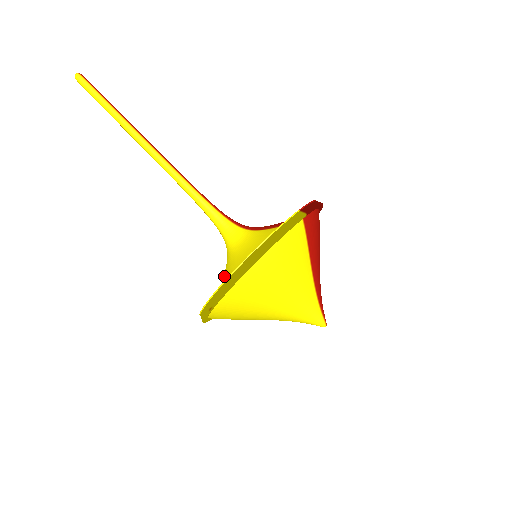
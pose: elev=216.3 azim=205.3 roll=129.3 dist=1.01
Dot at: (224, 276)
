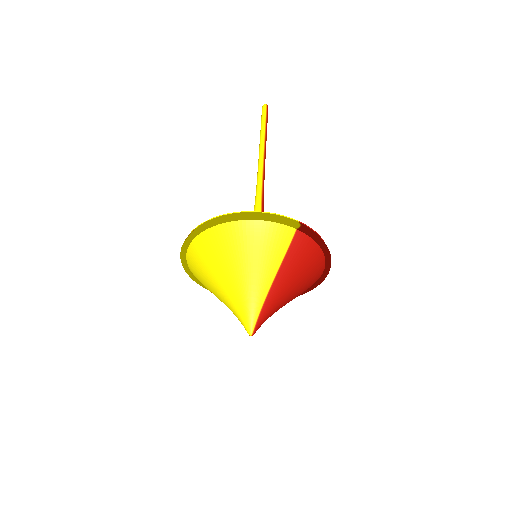
Dot at: occluded
